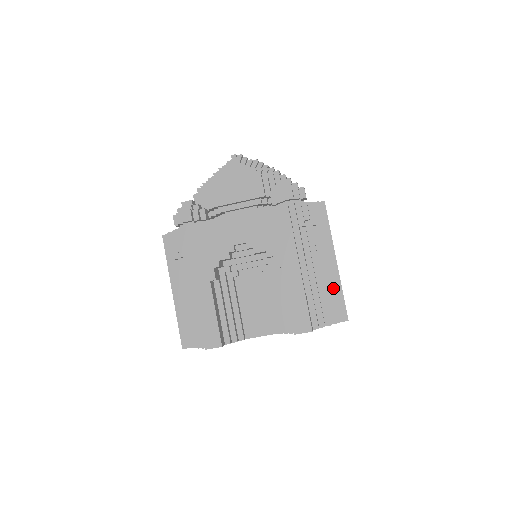
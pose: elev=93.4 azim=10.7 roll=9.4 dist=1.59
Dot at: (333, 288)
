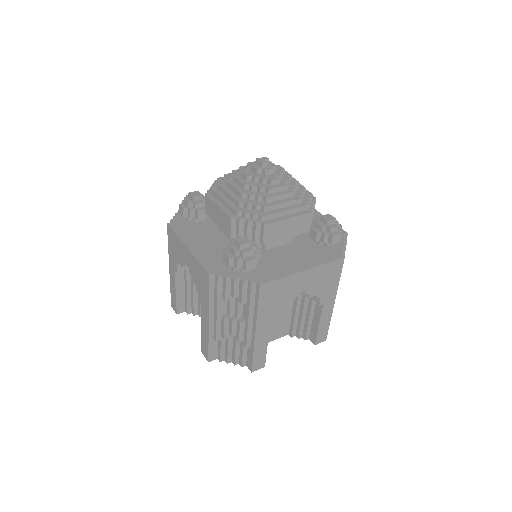
Dot at: occluded
